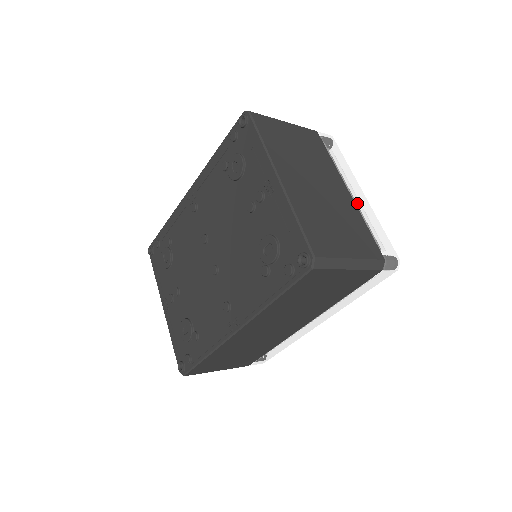
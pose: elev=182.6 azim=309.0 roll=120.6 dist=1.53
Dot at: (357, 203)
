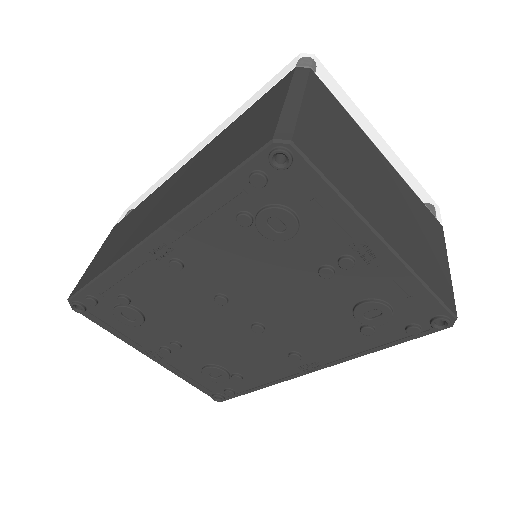
Dot at: (396, 168)
